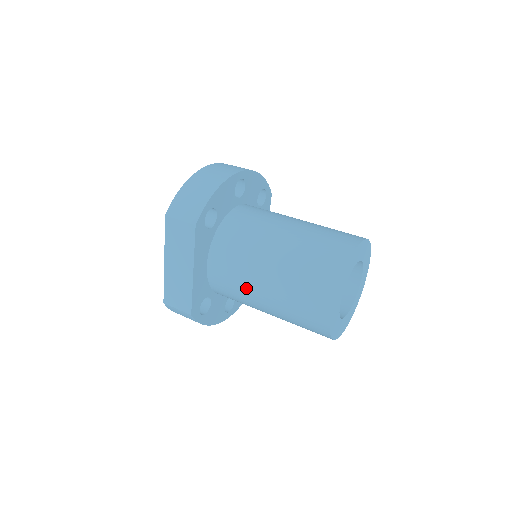
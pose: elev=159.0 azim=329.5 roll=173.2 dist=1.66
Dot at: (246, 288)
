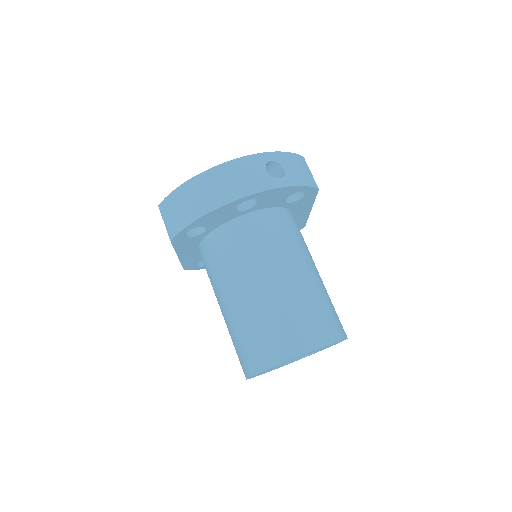
Dot at: occluded
